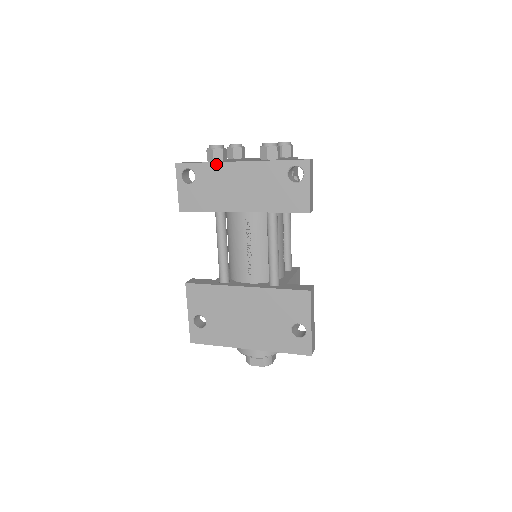
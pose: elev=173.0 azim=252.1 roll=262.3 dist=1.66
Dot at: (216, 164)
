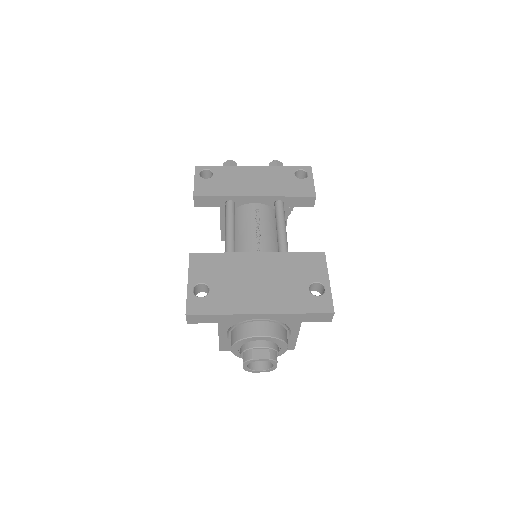
Dot at: (233, 167)
